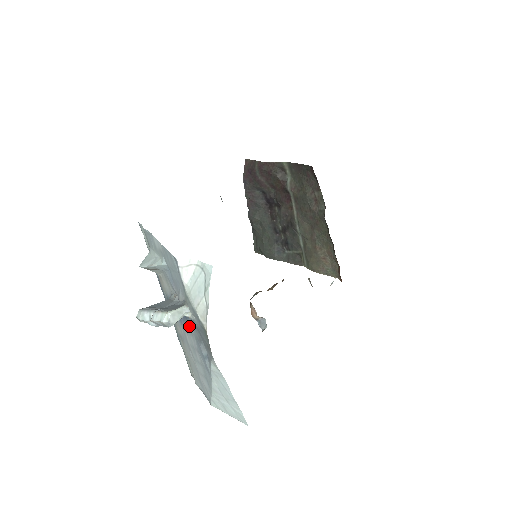
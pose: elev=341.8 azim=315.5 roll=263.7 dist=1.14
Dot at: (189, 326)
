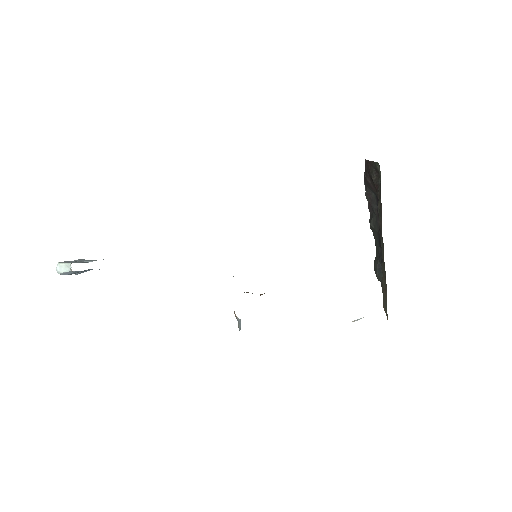
Dot at: occluded
